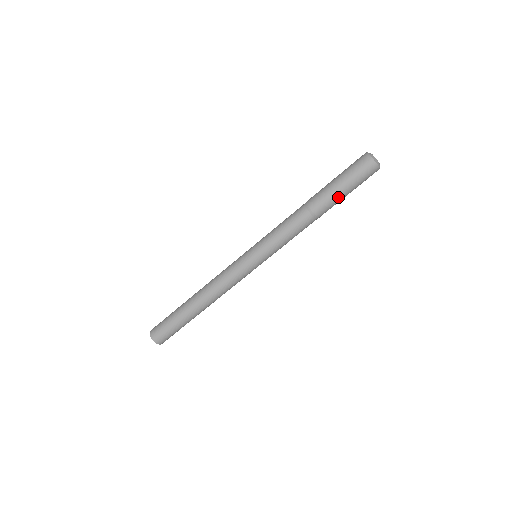
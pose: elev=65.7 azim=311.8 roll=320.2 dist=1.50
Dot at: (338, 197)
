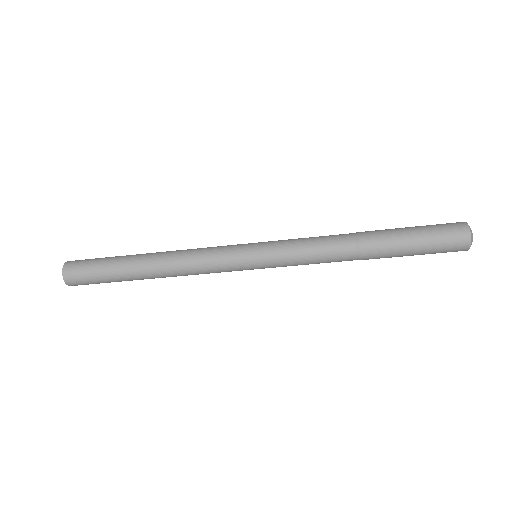
Dot at: (400, 256)
